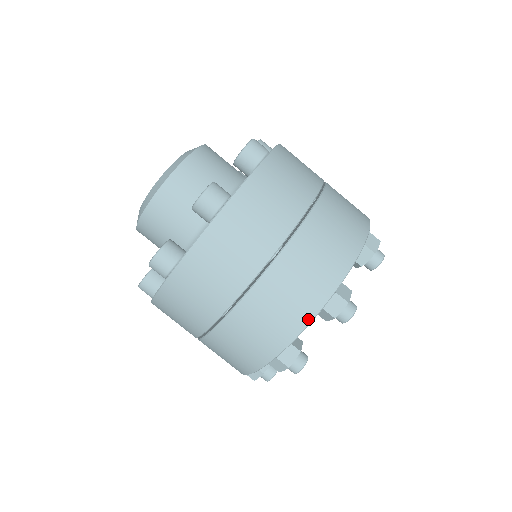
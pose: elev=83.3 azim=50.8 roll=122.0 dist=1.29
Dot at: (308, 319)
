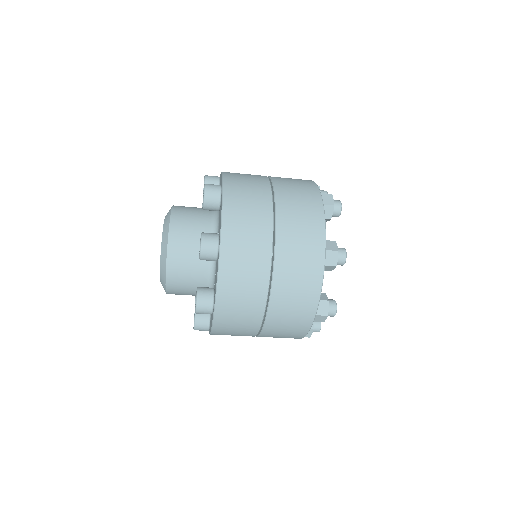
Dot at: (306, 332)
